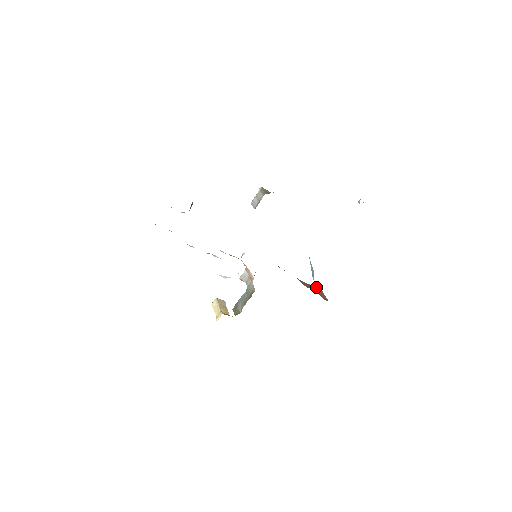
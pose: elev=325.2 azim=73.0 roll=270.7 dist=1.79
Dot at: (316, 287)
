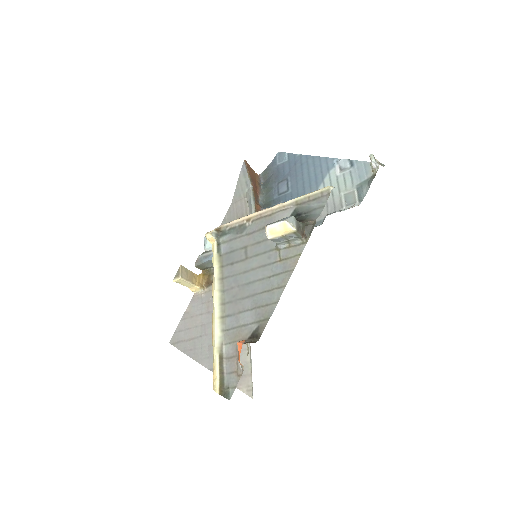
Dot at: (250, 173)
